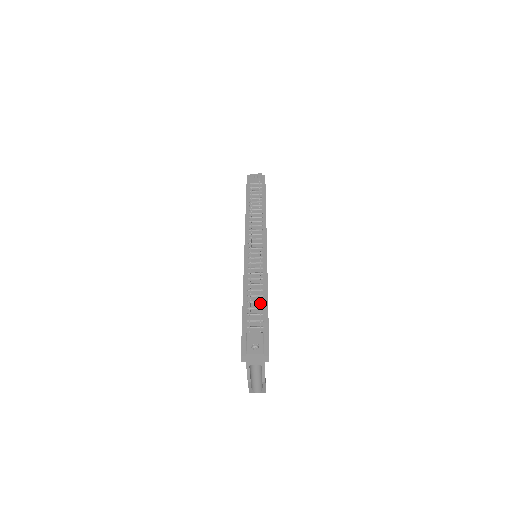
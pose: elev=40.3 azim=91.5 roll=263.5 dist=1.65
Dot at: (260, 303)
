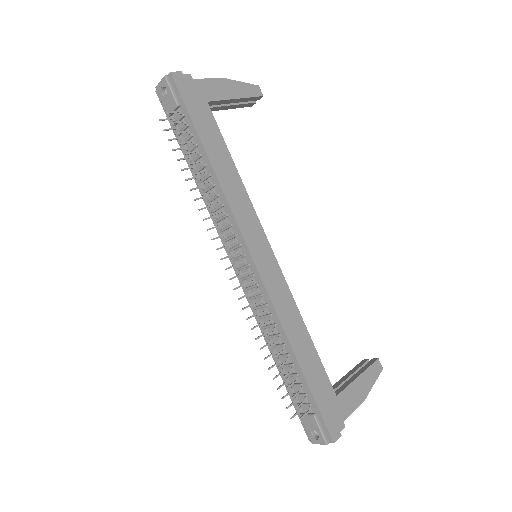
Dot at: occluded
